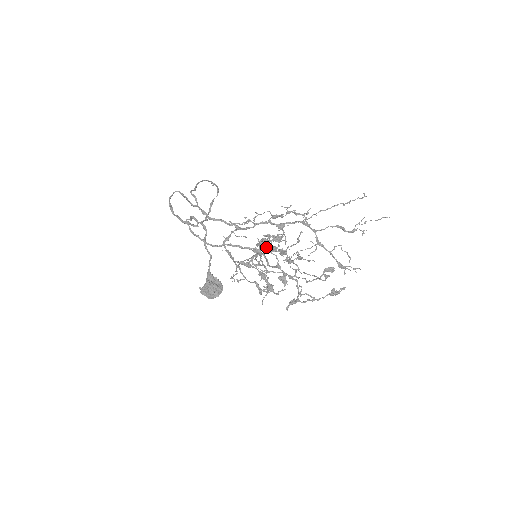
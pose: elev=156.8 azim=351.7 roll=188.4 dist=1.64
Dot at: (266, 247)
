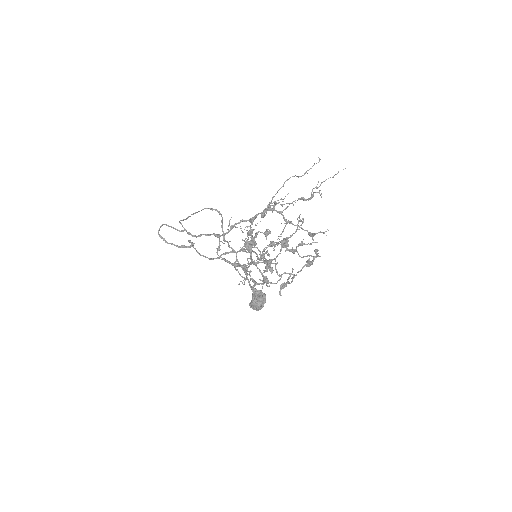
Dot at: (245, 243)
